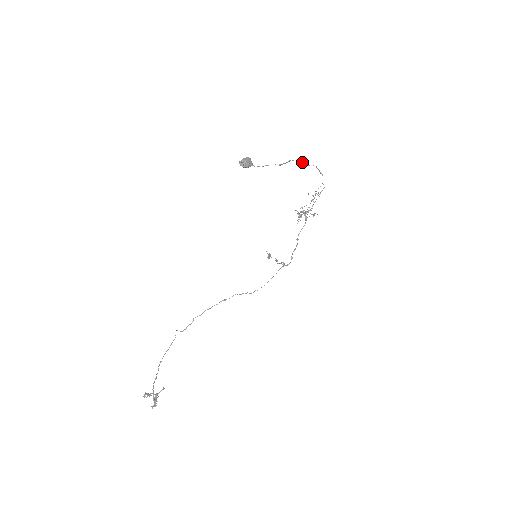
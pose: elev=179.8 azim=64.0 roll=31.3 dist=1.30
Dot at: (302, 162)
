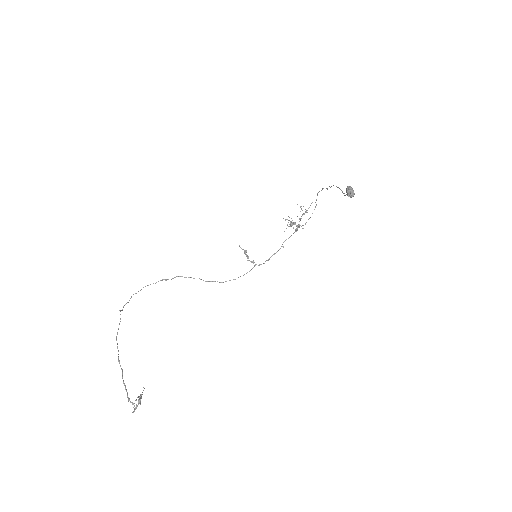
Dot at: occluded
